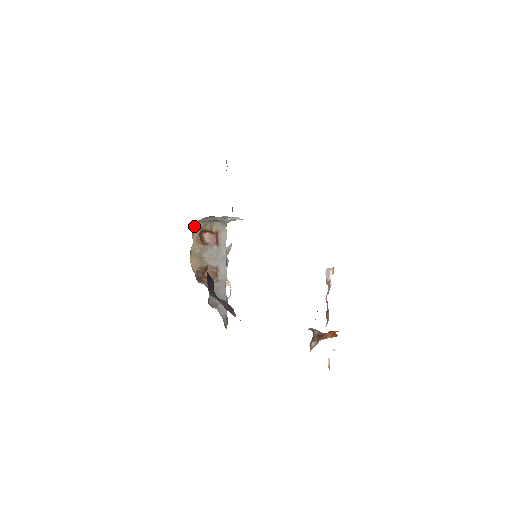
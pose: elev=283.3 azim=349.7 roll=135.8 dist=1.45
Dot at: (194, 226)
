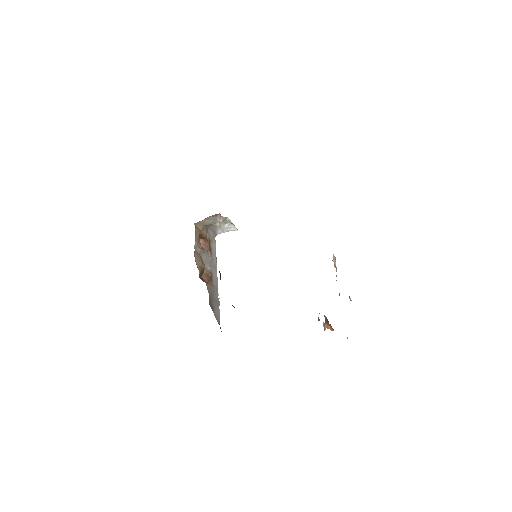
Dot at: (195, 227)
